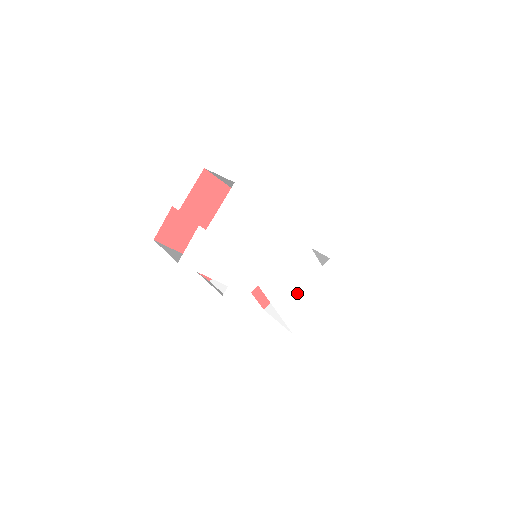
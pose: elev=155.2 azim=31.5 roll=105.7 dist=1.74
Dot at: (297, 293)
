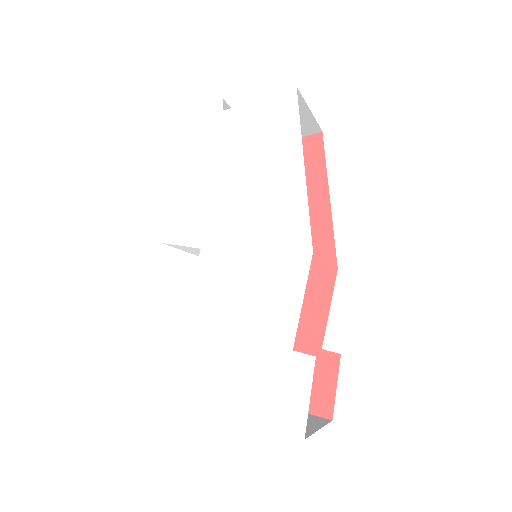
Dot at: (226, 337)
